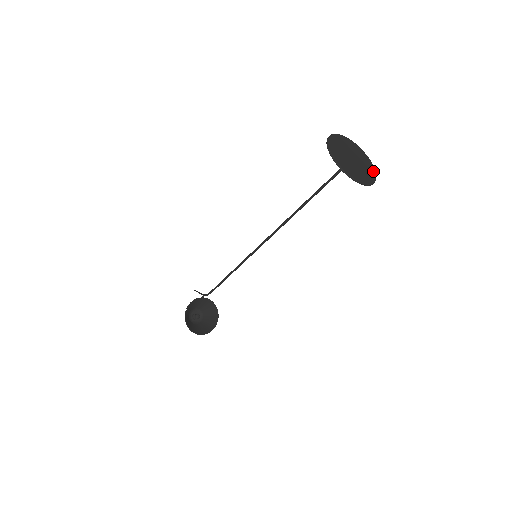
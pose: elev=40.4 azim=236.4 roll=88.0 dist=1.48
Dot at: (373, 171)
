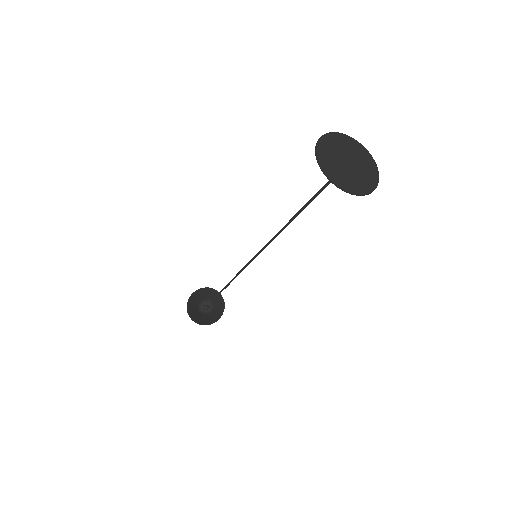
Dot at: (372, 186)
